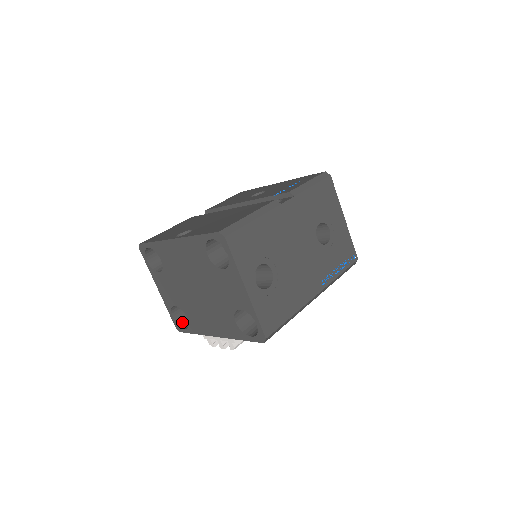
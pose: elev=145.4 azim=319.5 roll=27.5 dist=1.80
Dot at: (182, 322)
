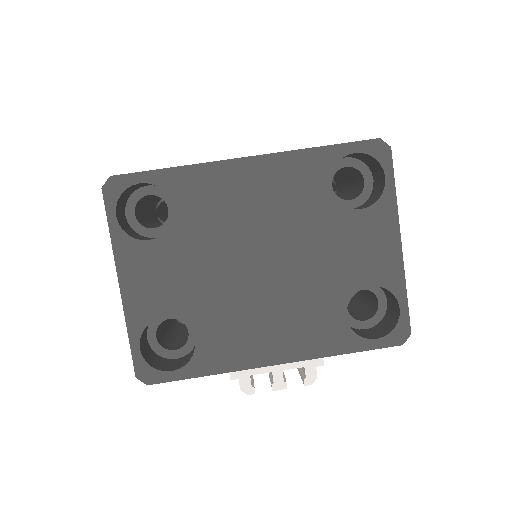
Dot at: (153, 362)
